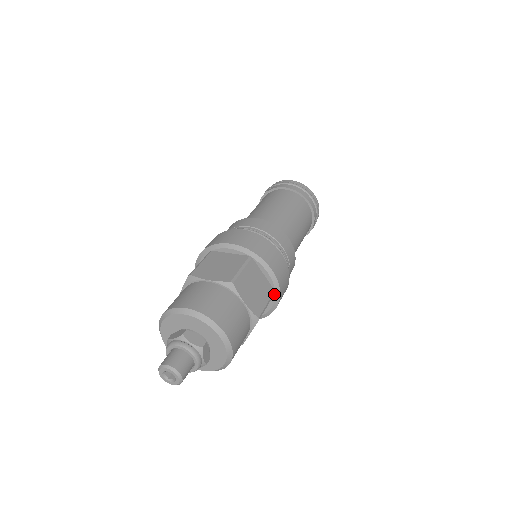
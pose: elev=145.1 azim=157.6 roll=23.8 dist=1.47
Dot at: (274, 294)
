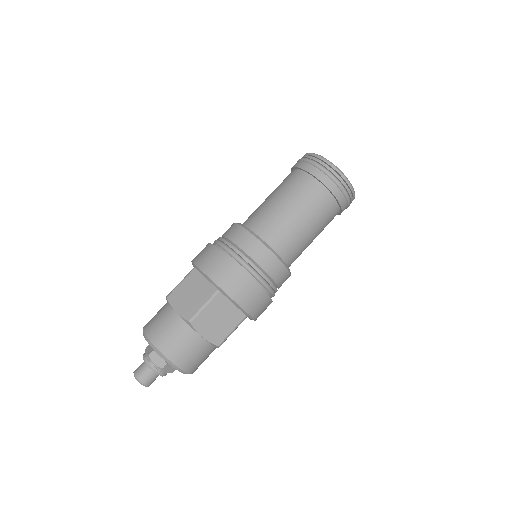
Dot at: (247, 316)
